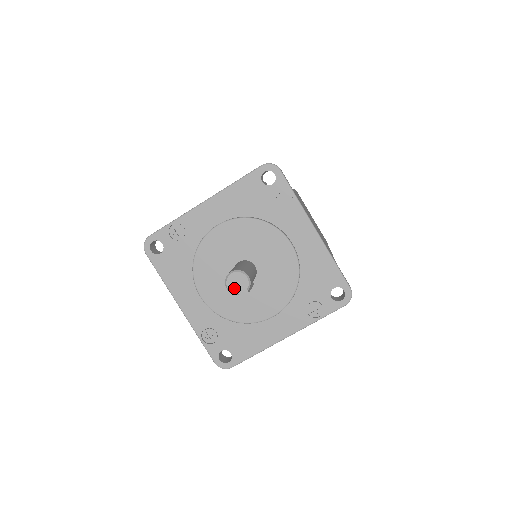
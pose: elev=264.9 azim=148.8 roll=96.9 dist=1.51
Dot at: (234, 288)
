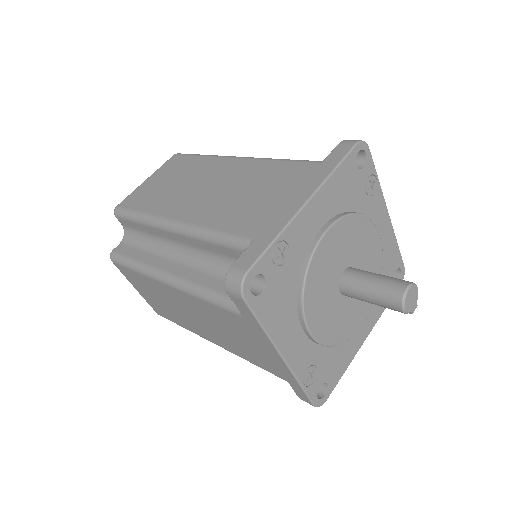
Dot at: (409, 306)
